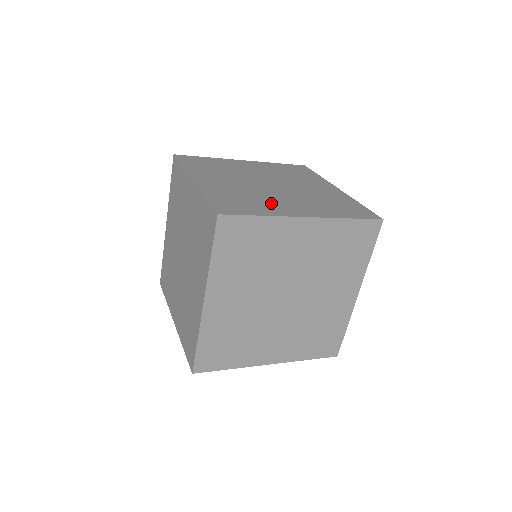
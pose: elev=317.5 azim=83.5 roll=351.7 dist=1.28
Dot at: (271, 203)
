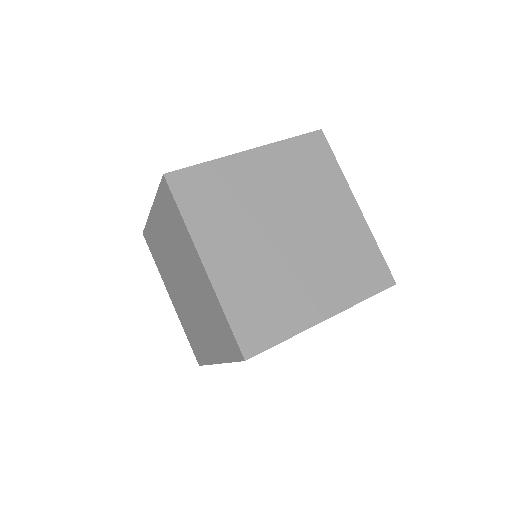
Dot at: (292, 298)
